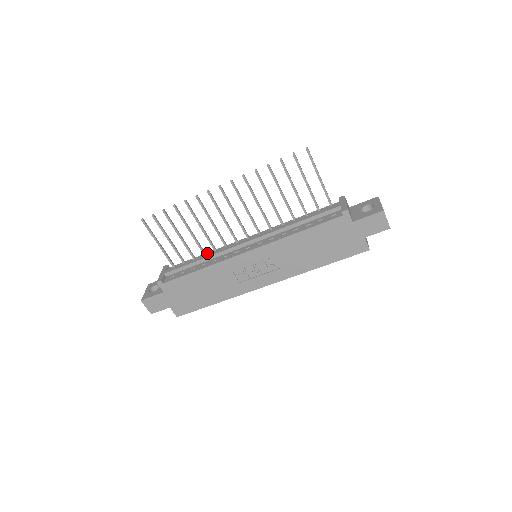
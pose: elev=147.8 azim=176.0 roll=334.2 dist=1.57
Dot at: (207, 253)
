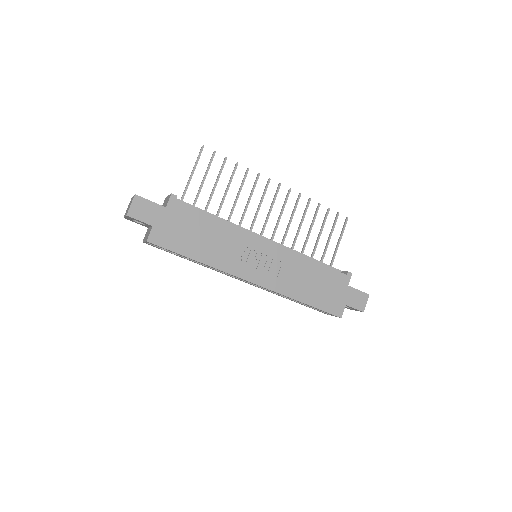
Dot at: occluded
